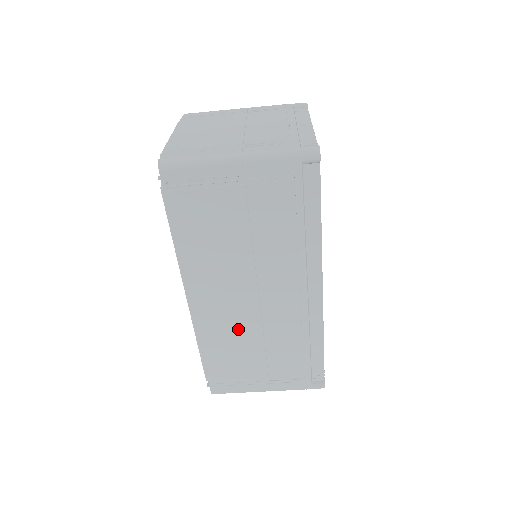
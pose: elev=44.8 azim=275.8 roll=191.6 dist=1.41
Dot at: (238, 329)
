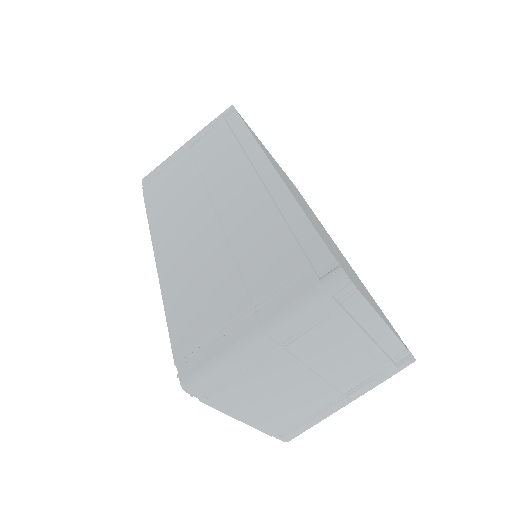
Dot at: (201, 256)
